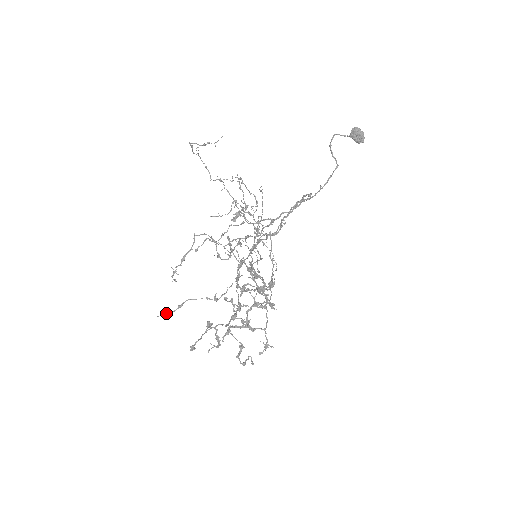
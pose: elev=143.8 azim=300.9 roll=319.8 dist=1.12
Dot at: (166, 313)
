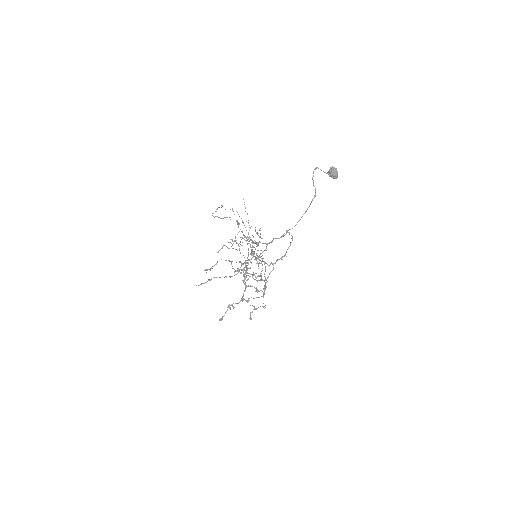
Dot at: occluded
